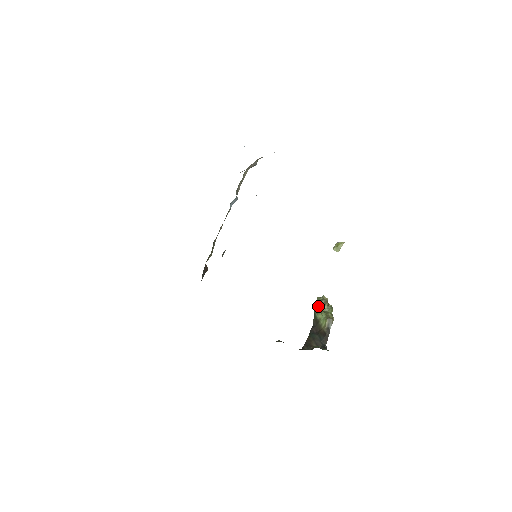
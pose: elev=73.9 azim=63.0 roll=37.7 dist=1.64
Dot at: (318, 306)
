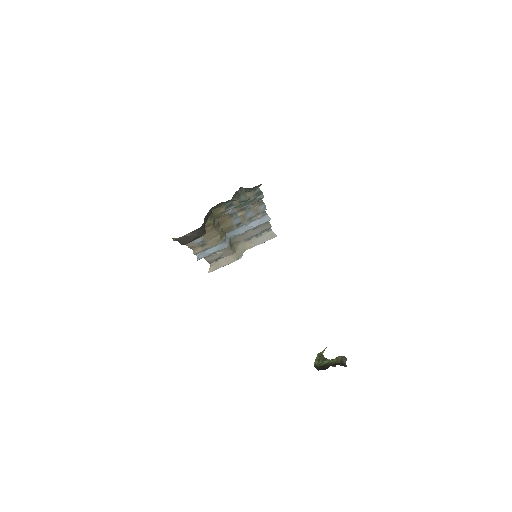
Dot at: (320, 359)
